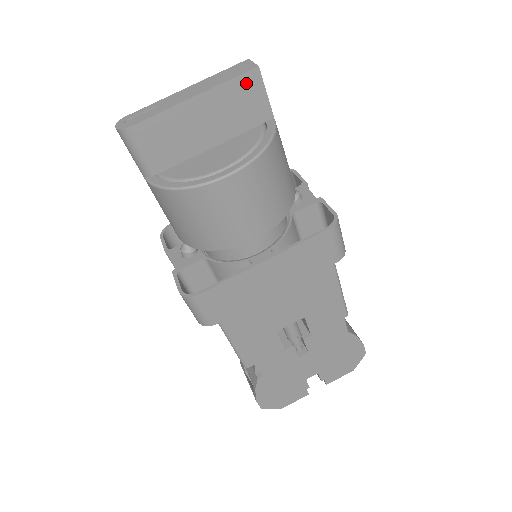
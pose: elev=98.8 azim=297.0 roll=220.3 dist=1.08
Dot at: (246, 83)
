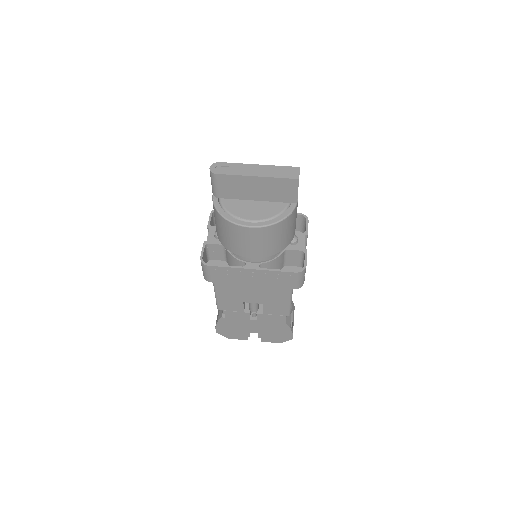
Dot at: (288, 183)
